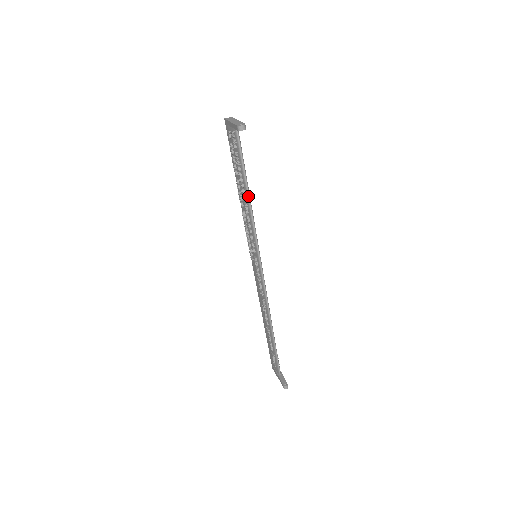
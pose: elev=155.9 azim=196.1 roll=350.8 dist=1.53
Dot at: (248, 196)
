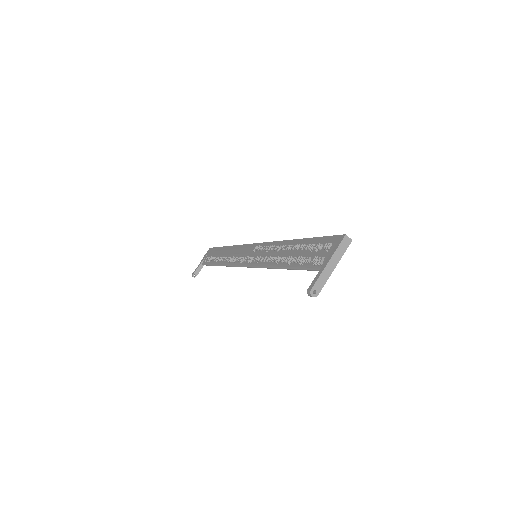
Dot at: (282, 268)
